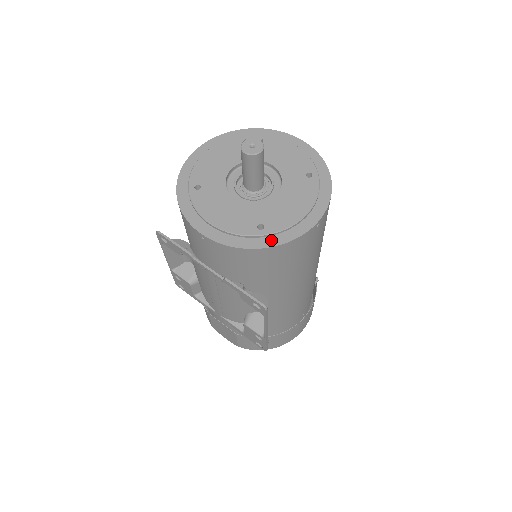
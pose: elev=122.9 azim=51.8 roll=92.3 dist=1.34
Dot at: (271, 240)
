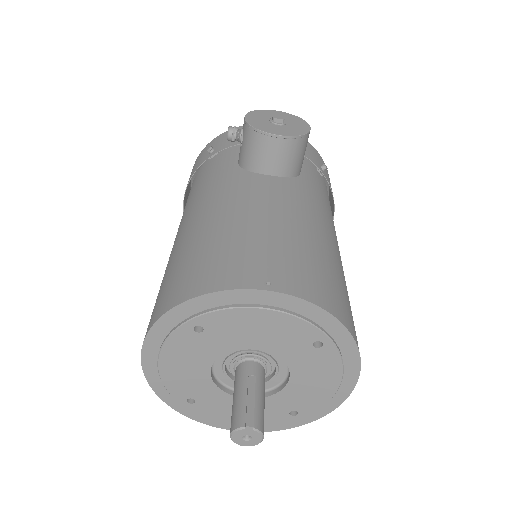
Dot at: (312, 416)
